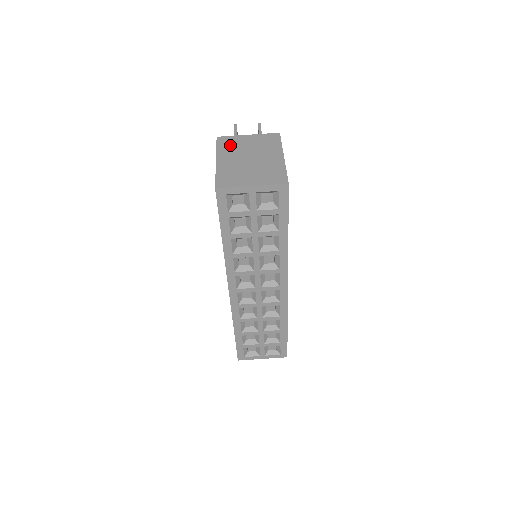
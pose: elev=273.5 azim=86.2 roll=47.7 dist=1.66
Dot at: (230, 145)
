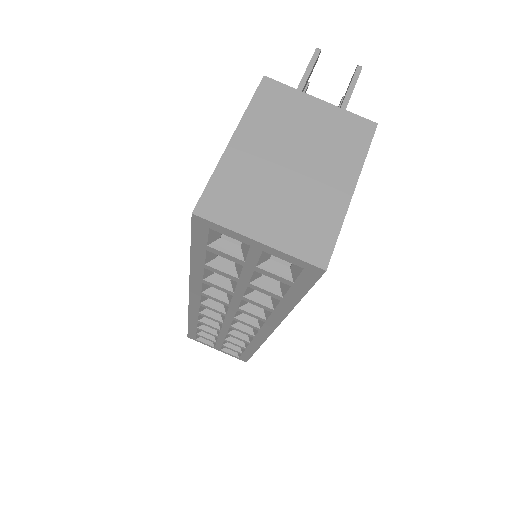
Dot at: (276, 110)
